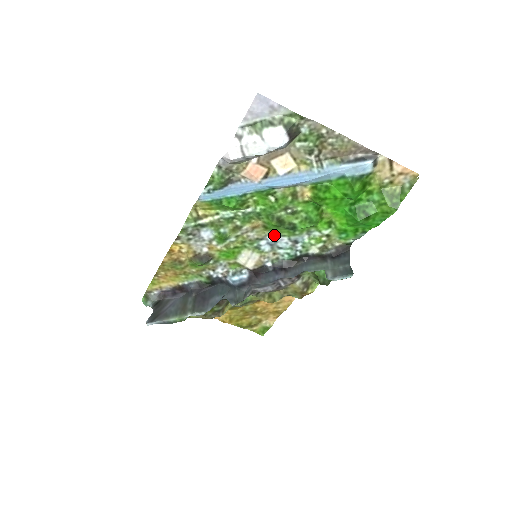
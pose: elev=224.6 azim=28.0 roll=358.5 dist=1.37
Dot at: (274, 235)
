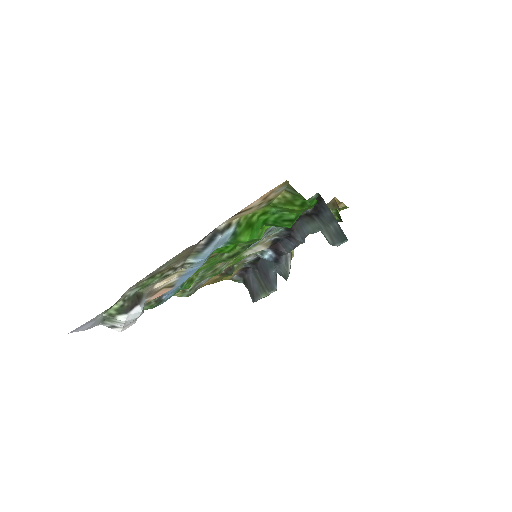
Dot at: occluded
